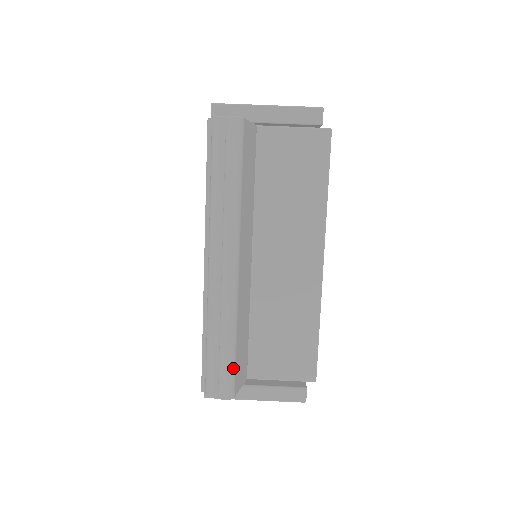
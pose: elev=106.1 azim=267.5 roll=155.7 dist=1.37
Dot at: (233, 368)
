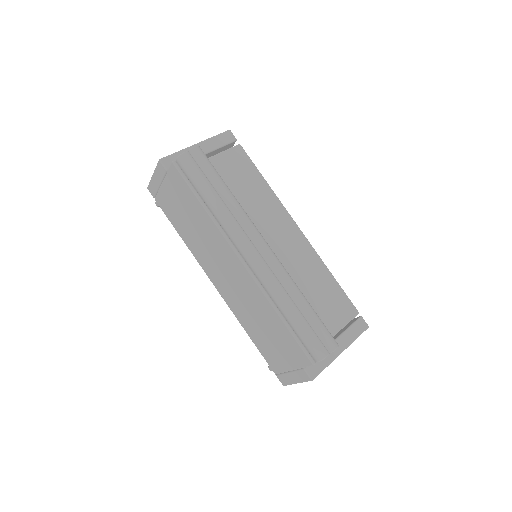
Dot at: (321, 321)
